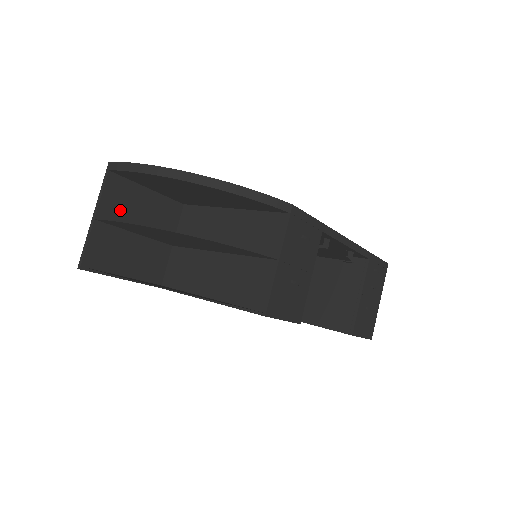
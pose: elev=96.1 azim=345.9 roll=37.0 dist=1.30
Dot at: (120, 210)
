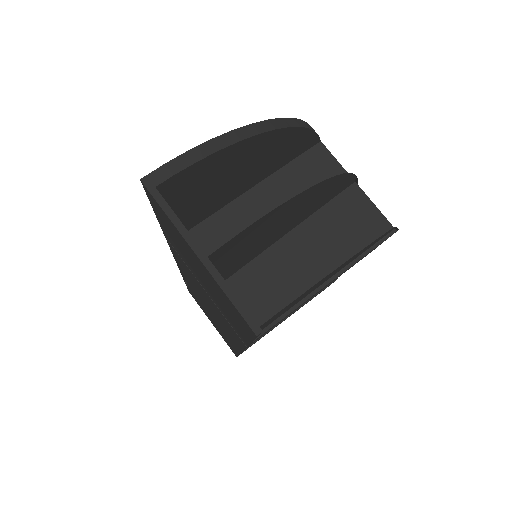
Dot at: occluded
